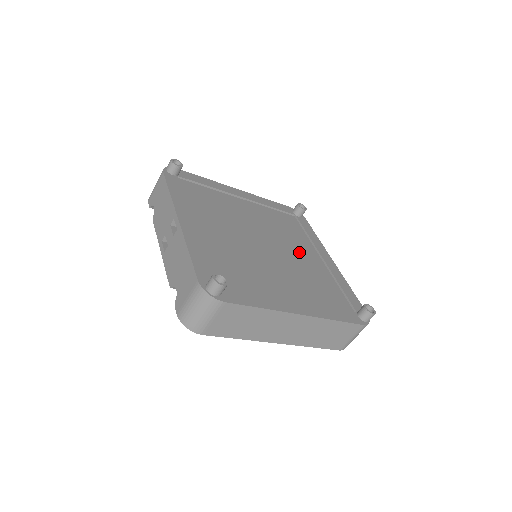
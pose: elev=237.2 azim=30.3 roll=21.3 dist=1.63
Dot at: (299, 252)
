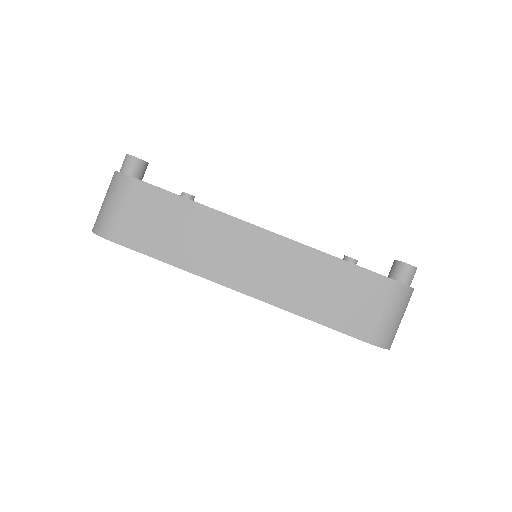
Dot at: occluded
